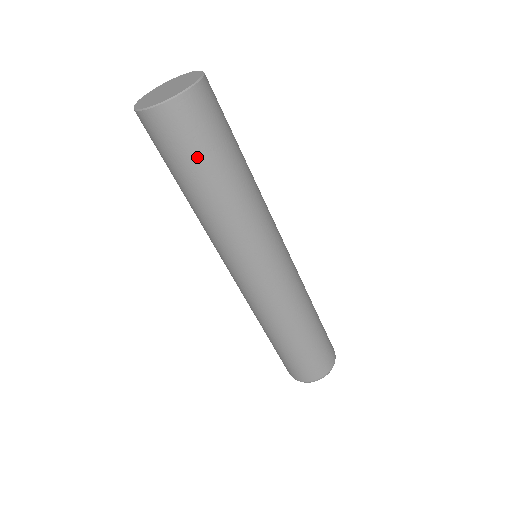
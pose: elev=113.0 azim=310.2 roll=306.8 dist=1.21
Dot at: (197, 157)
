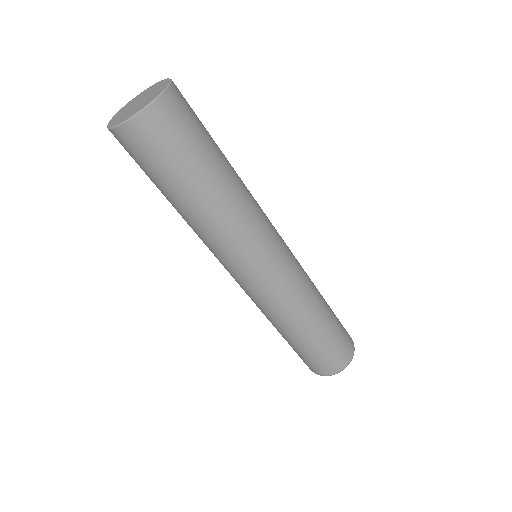
Dot at: (175, 167)
